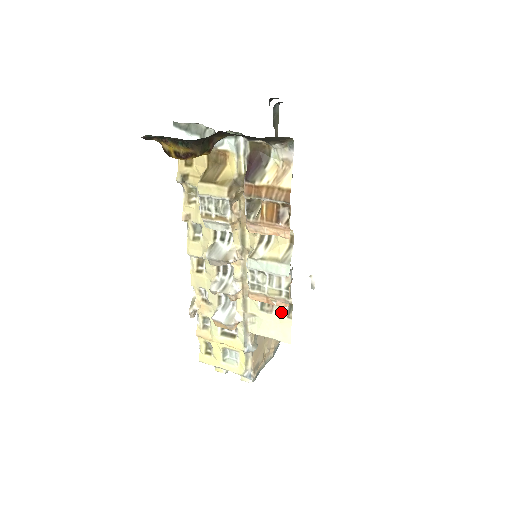
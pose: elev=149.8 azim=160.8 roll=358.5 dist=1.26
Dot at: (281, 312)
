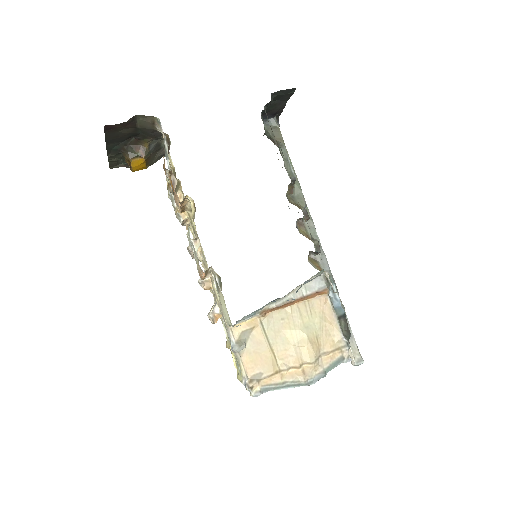
Dot at: (220, 288)
